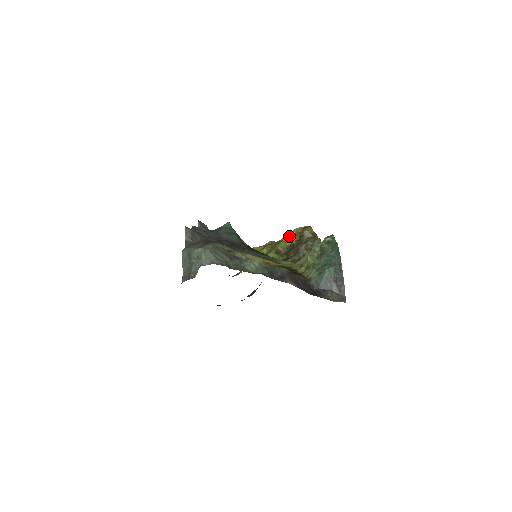
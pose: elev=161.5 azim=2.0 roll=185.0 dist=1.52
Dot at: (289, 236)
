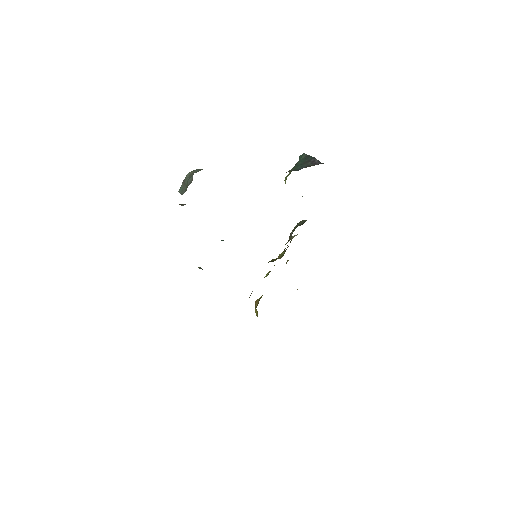
Dot at: occluded
